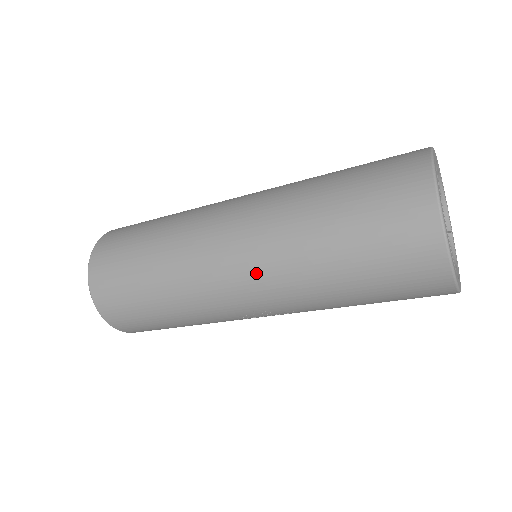
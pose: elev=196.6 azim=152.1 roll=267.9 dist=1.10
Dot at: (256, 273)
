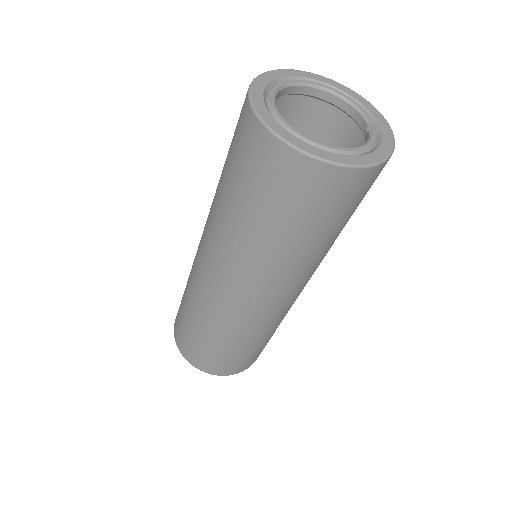
Dot at: (213, 256)
